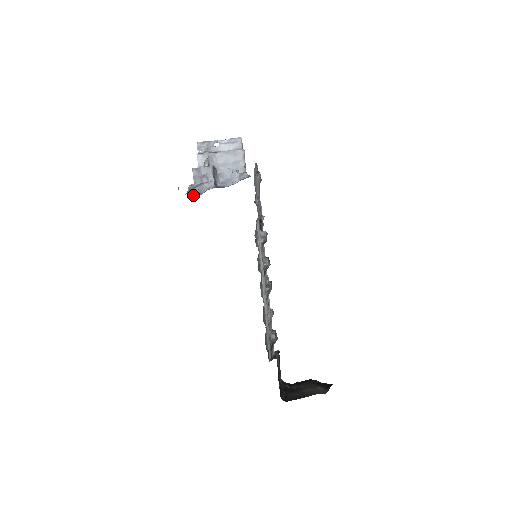
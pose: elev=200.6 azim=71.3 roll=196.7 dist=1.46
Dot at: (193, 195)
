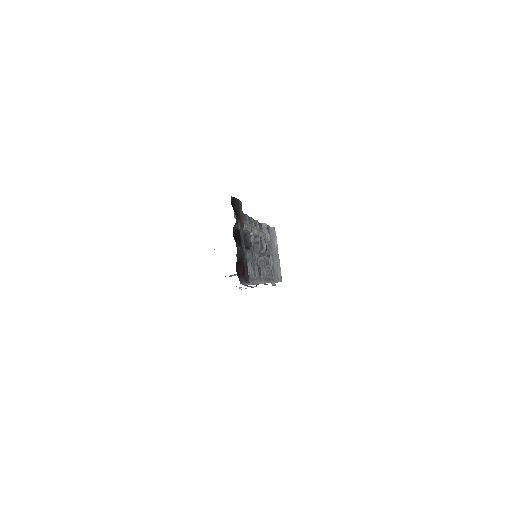
Dot at: occluded
